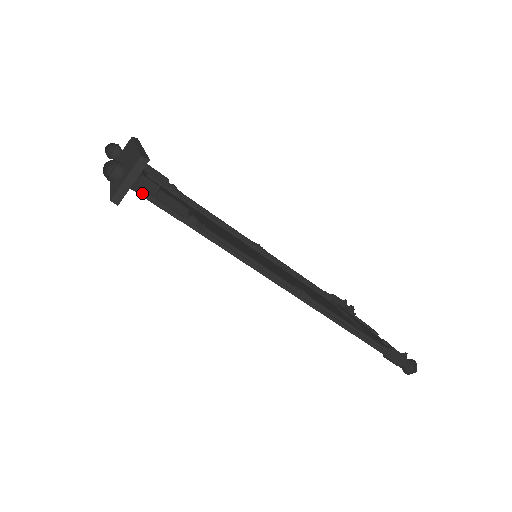
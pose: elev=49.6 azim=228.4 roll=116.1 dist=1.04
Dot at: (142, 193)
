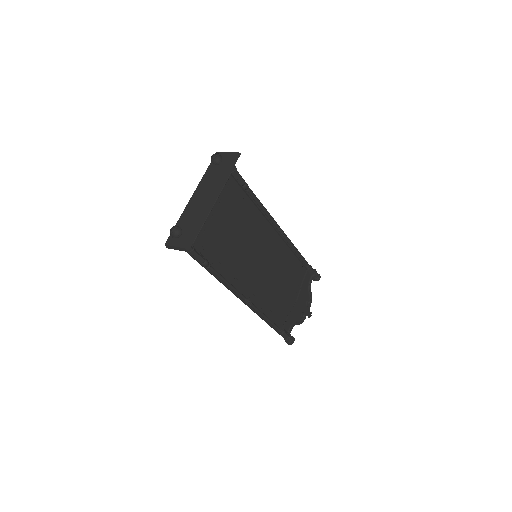
Dot at: occluded
